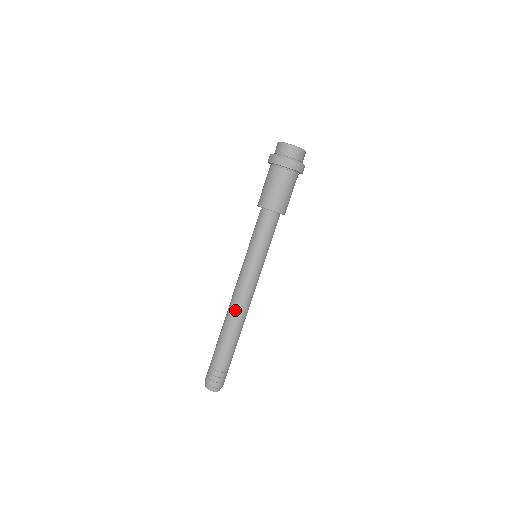
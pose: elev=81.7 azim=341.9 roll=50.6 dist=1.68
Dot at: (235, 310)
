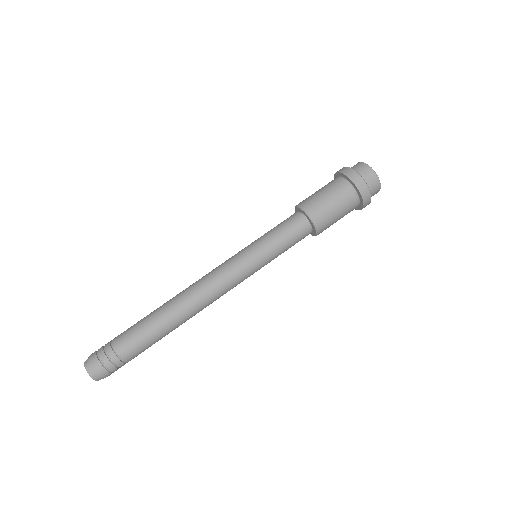
Dot at: (193, 297)
